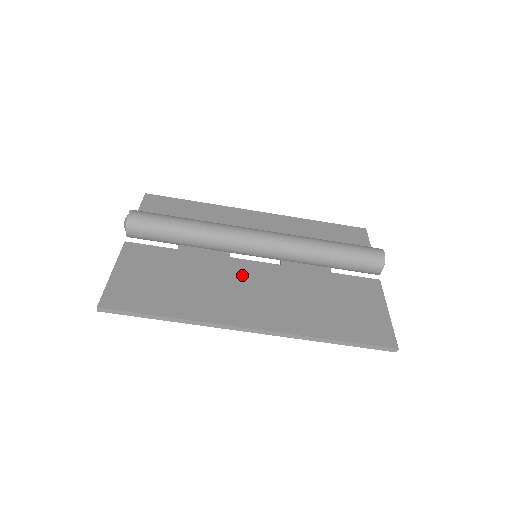
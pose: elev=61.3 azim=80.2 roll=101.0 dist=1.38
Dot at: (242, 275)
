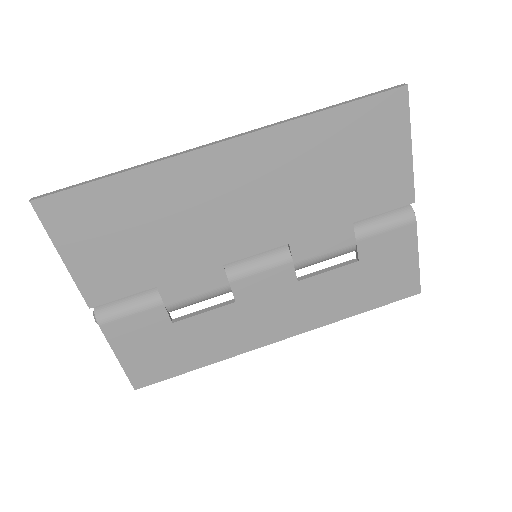
Dot at: (231, 229)
